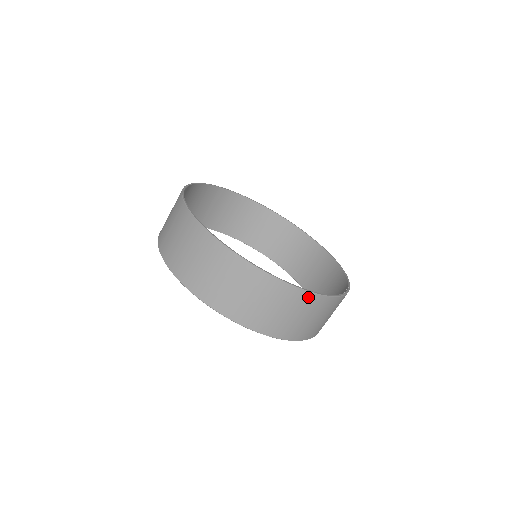
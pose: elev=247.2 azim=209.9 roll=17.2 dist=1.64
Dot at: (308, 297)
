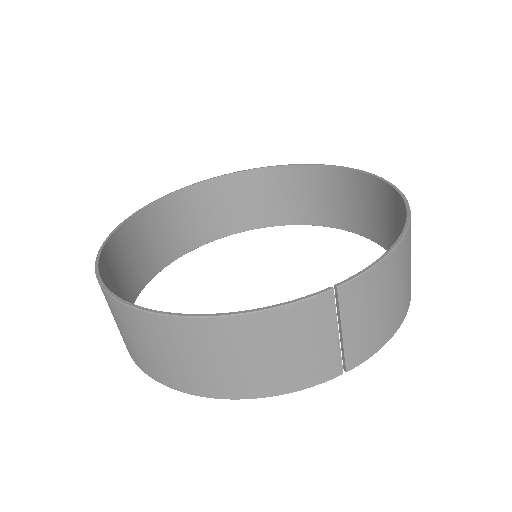
Dot at: (168, 324)
